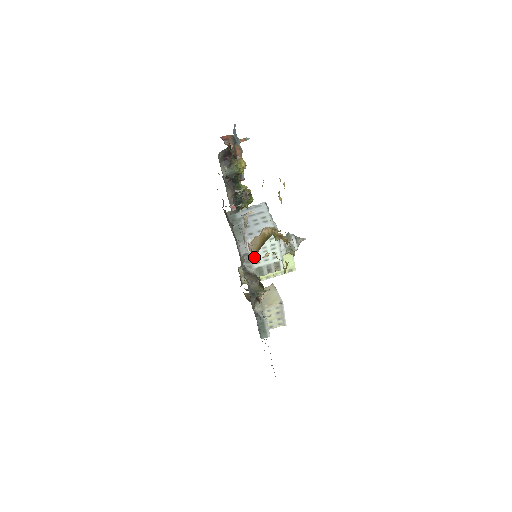
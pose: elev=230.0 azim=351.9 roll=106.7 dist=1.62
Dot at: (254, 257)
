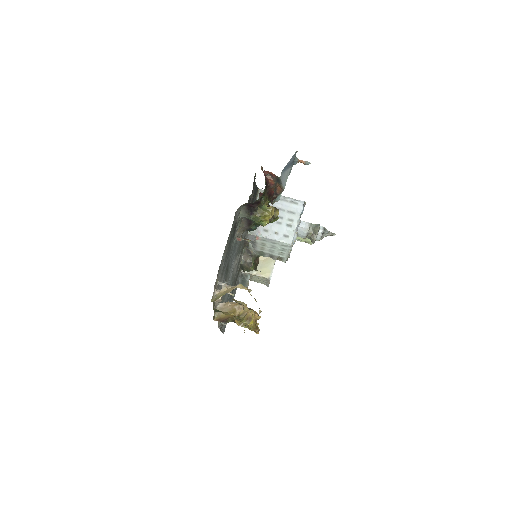
Dot at: (260, 245)
